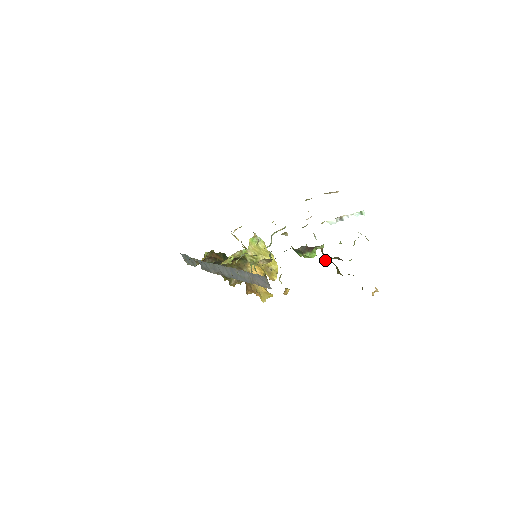
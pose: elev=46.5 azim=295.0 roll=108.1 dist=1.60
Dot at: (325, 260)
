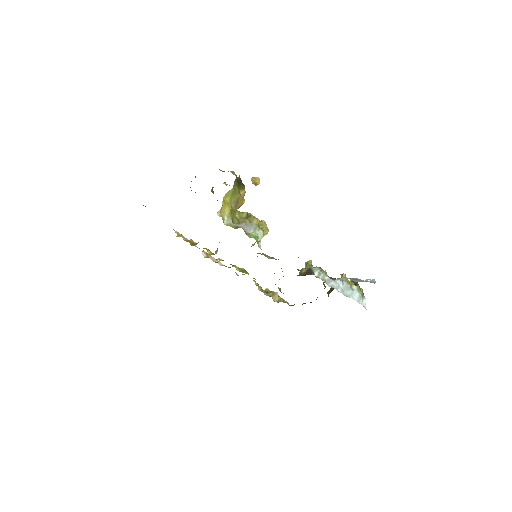
Dot at: occluded
